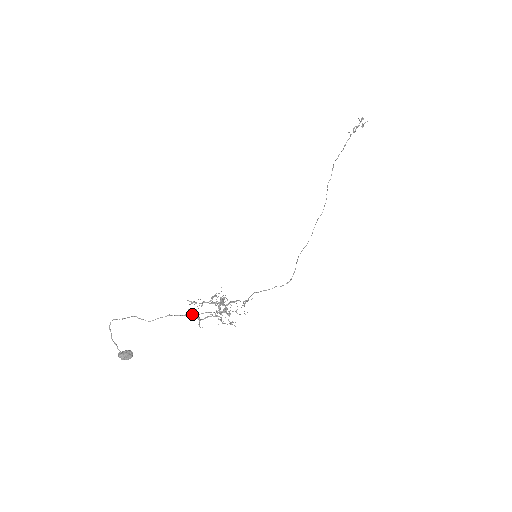
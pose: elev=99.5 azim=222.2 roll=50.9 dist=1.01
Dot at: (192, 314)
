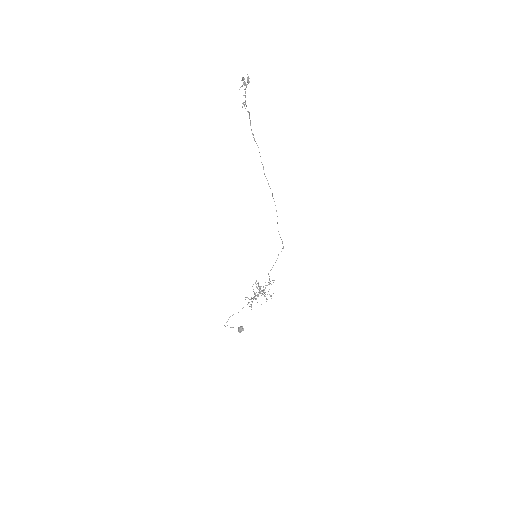
Dot at: (251, 297)
